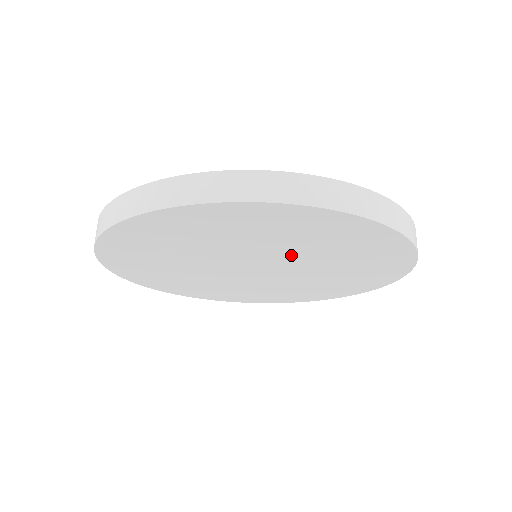
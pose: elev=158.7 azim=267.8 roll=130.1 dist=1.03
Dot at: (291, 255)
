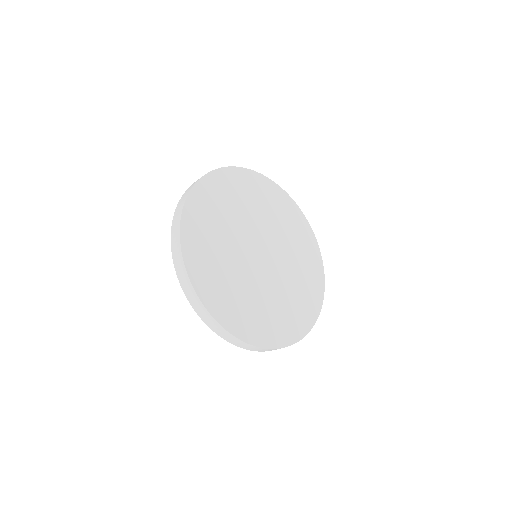
Dot at: (278, 238)
